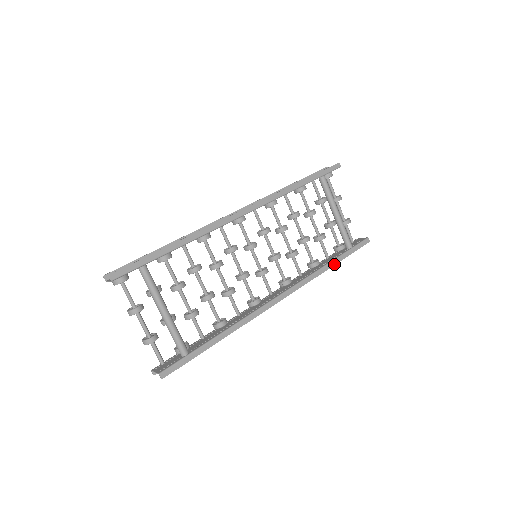
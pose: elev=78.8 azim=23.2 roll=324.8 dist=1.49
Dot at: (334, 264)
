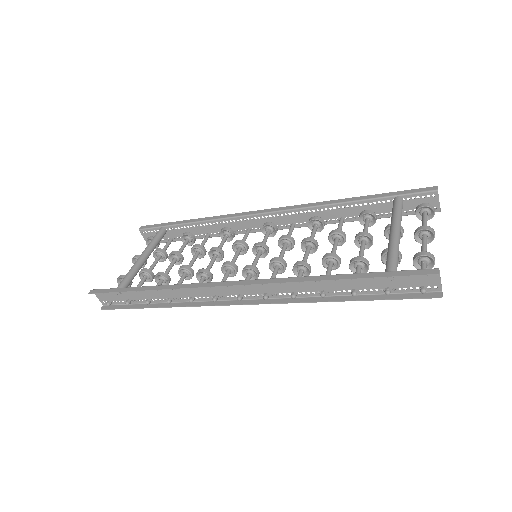
Dot at: (337, 278)
